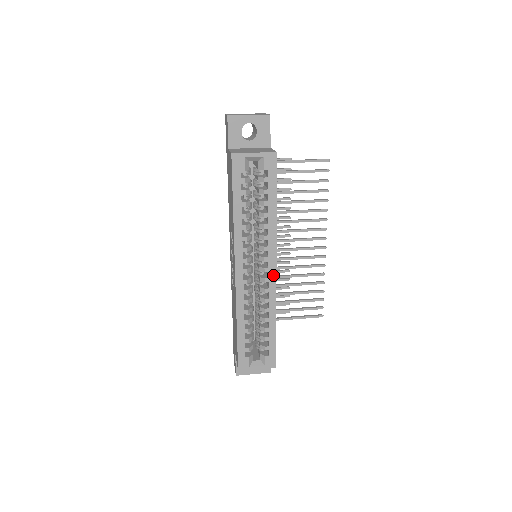
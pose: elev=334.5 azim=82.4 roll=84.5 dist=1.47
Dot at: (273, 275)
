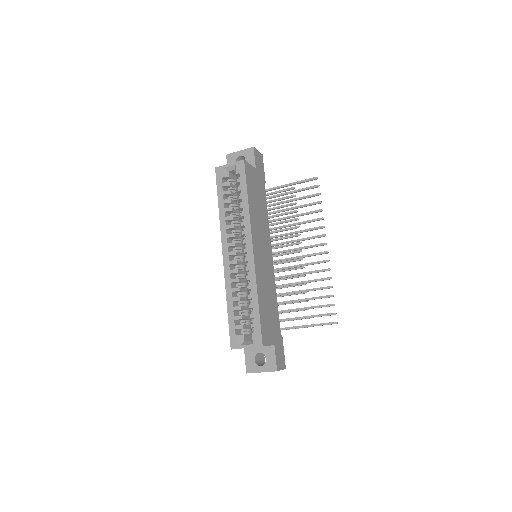
Dot at: (251, 254)
